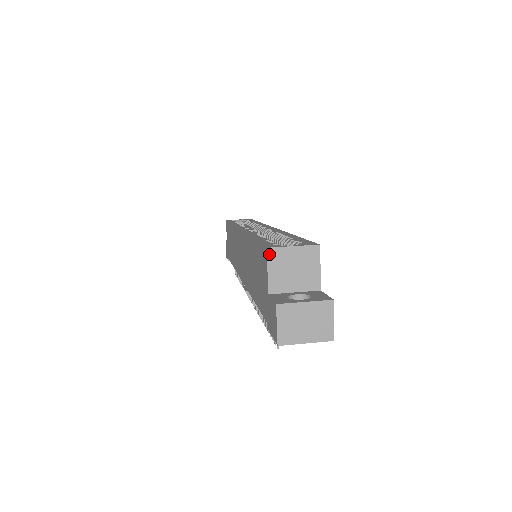
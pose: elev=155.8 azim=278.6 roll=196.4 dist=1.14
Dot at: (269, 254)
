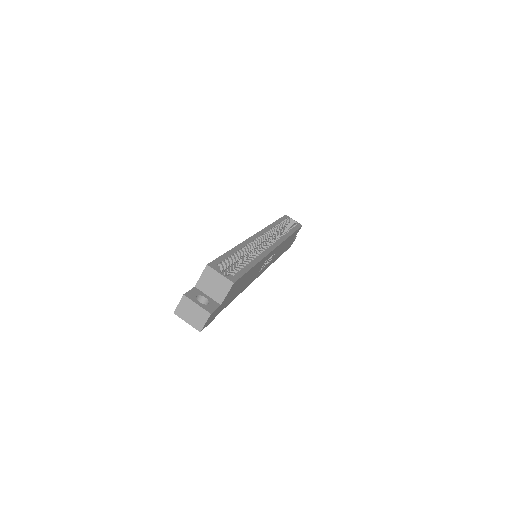
Dot at: (206, 268)
